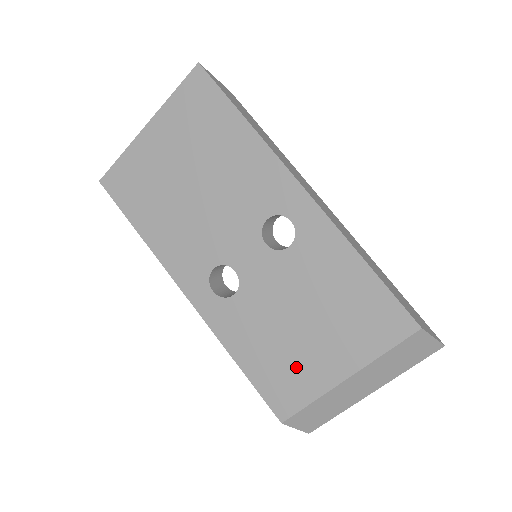
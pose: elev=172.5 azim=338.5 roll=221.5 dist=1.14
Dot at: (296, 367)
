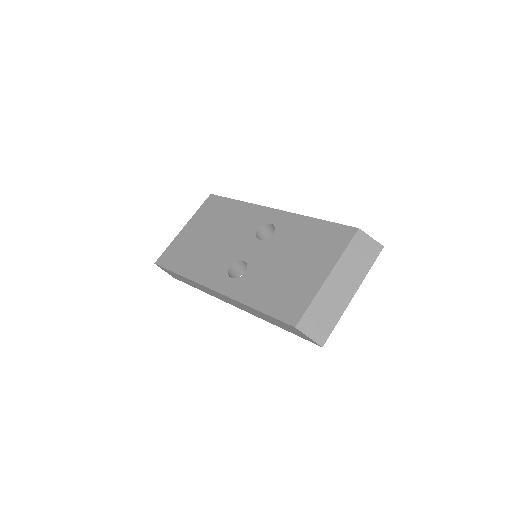
Dot at: (295, 288)
